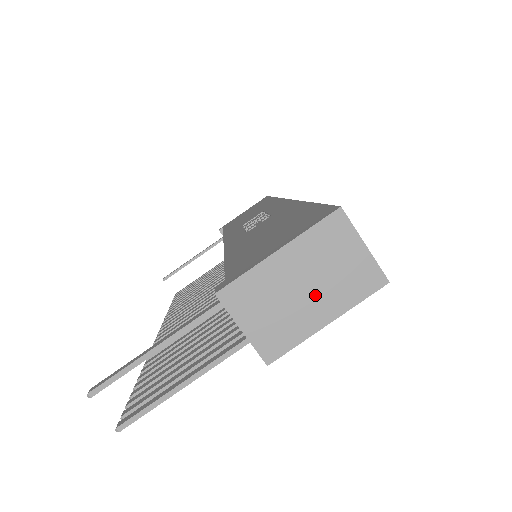
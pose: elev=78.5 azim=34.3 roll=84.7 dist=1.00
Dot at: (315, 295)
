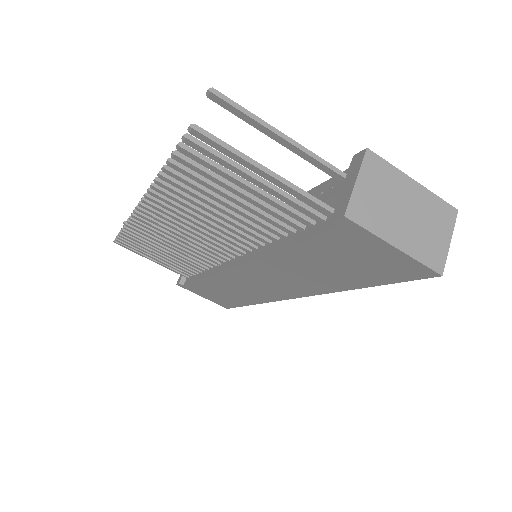
Dot at: (406, 225)
